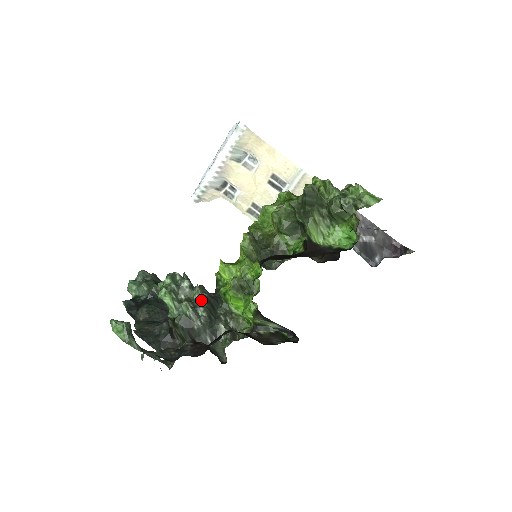
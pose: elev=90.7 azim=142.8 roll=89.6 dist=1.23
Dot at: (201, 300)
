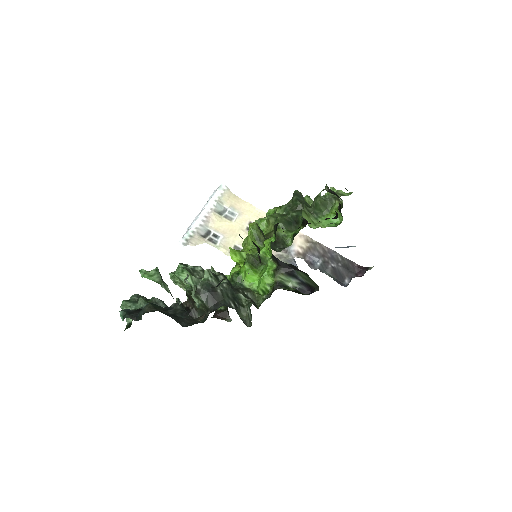
Dot at: occluded
